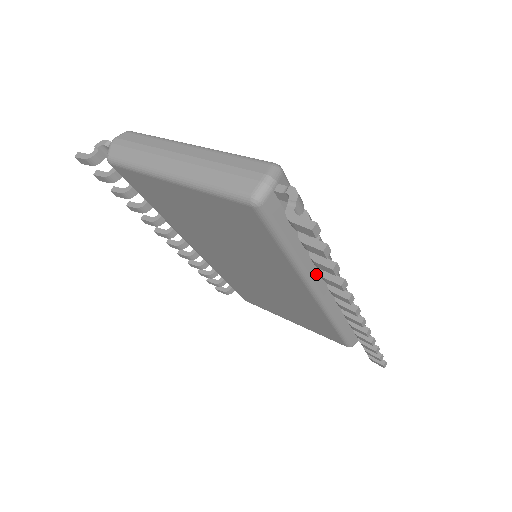
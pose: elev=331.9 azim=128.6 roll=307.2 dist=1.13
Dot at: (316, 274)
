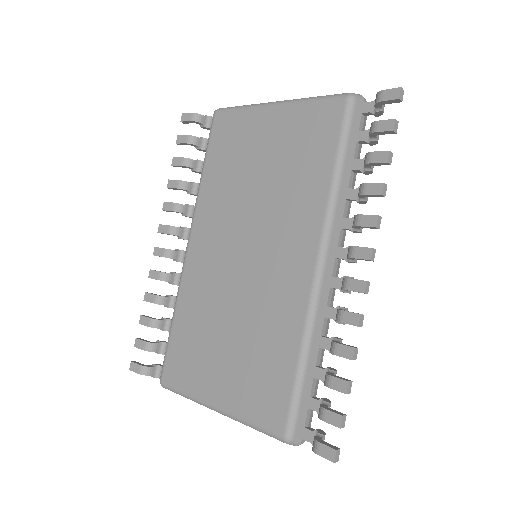
Dot at: (337, 230)
